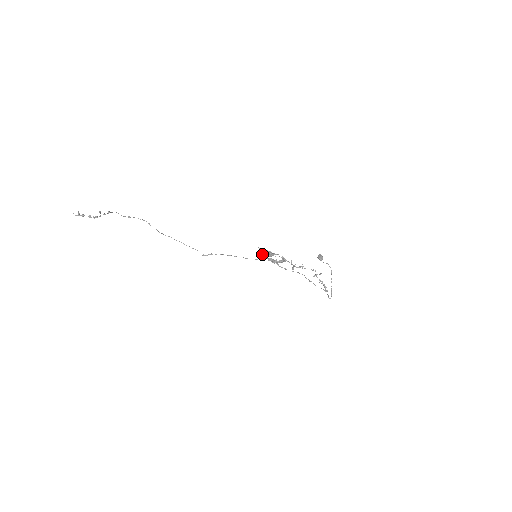
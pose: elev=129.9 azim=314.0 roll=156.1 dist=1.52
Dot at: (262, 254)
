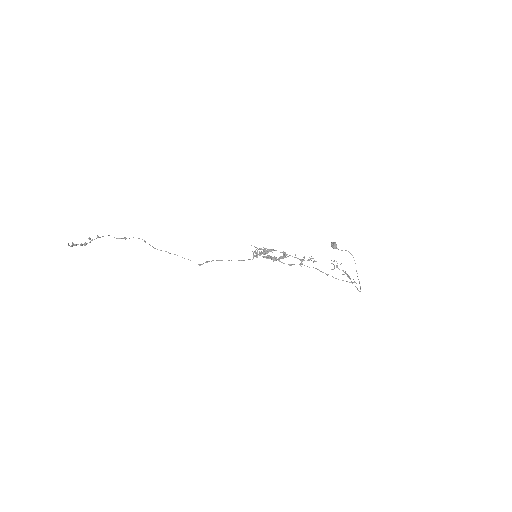
Dot at: (257, 253)
